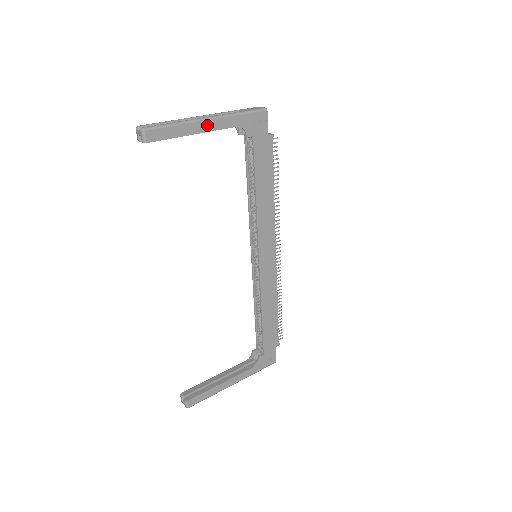
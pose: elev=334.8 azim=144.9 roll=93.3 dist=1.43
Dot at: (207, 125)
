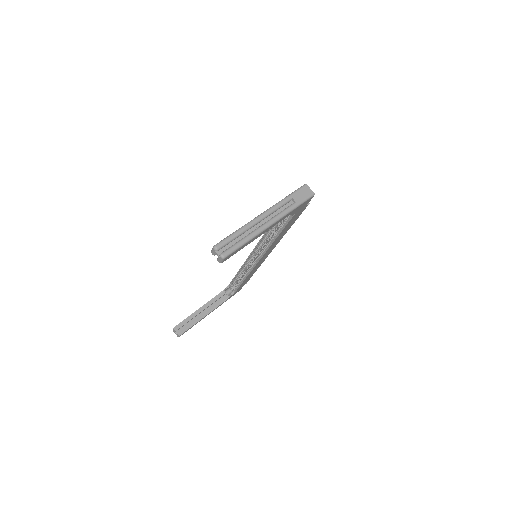
Dot at: (268, 228)
